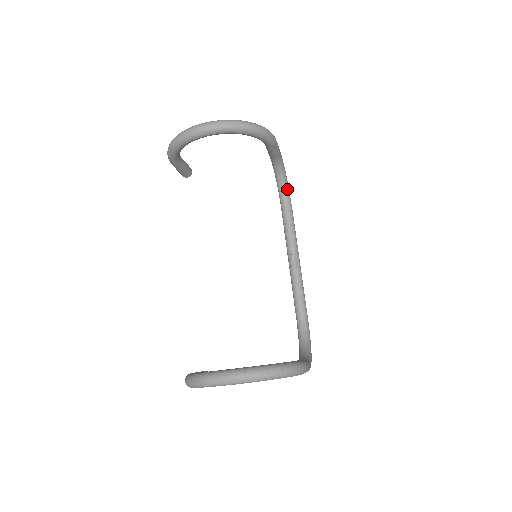
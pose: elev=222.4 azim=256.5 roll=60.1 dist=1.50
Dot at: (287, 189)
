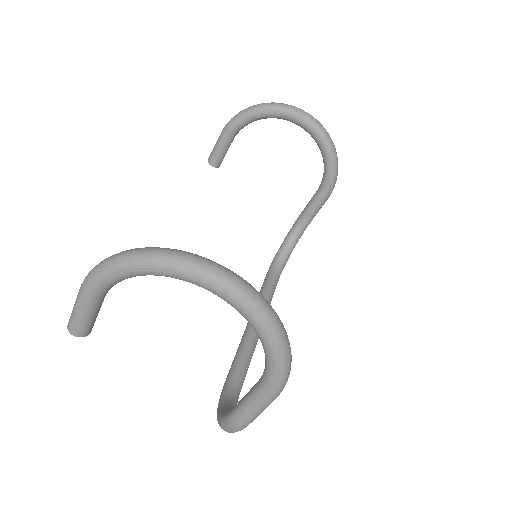
Dot at: (286, 261)
